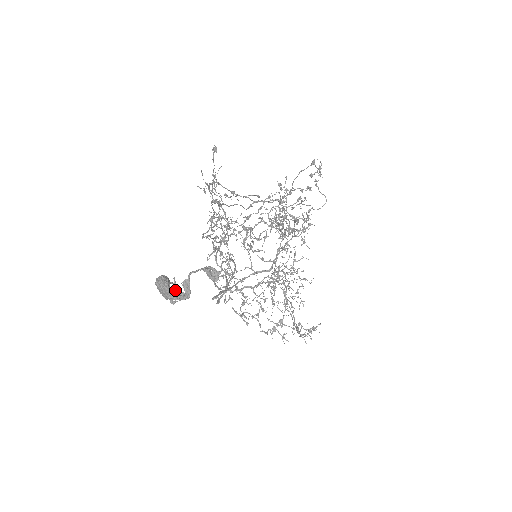
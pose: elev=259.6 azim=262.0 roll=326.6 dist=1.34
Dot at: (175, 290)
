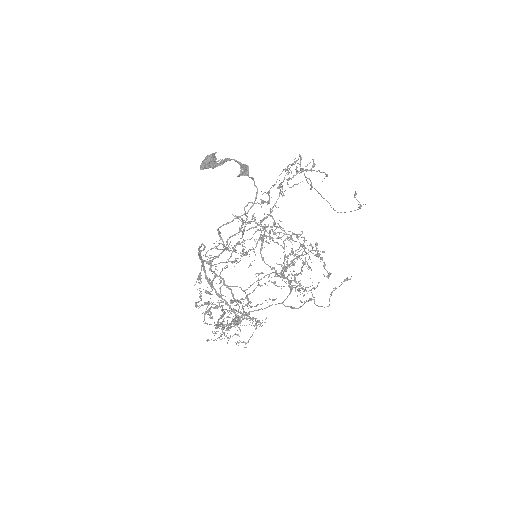
Dot at: (215, 160)
